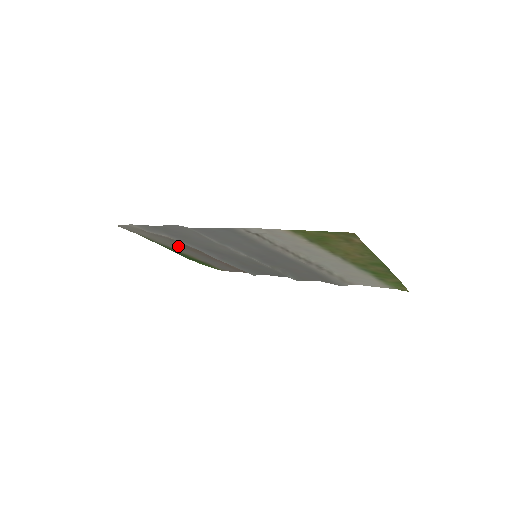
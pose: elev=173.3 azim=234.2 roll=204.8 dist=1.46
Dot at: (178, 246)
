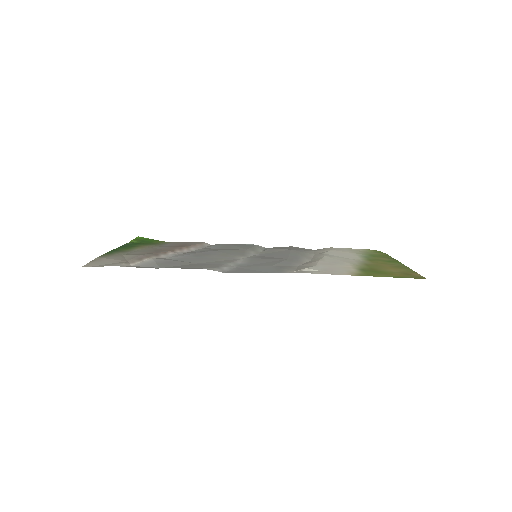
Dot at: (145, 251)
